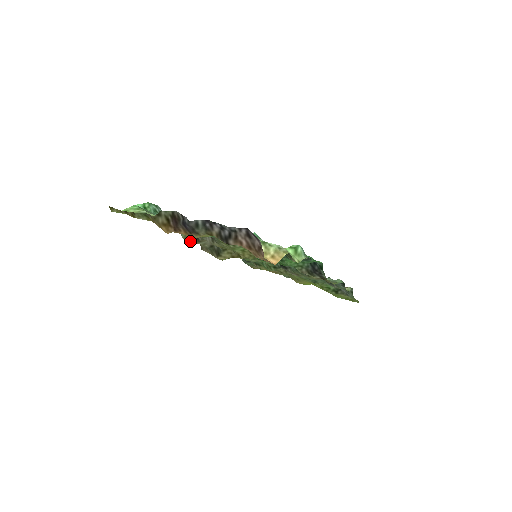
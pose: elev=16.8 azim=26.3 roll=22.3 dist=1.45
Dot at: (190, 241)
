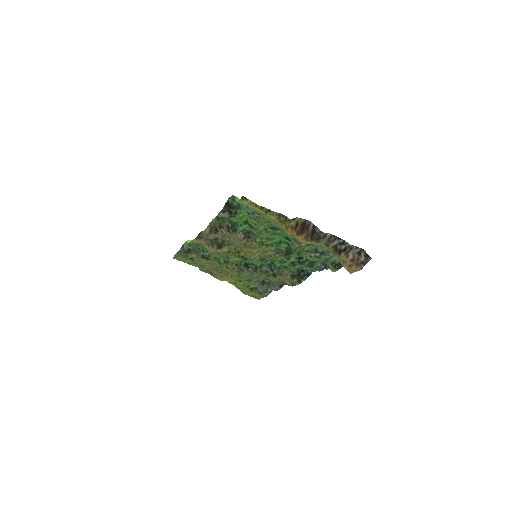
Dot at: (208, 231)
